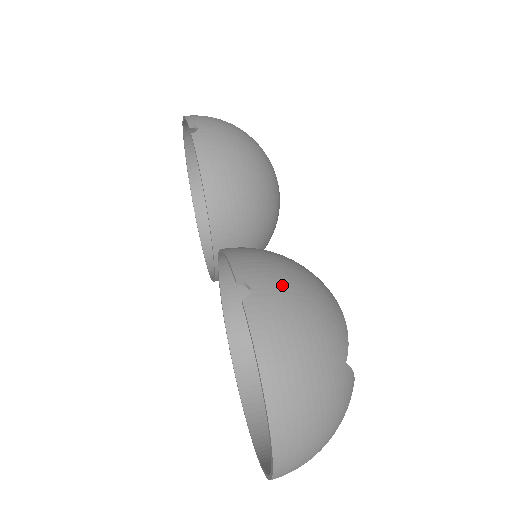
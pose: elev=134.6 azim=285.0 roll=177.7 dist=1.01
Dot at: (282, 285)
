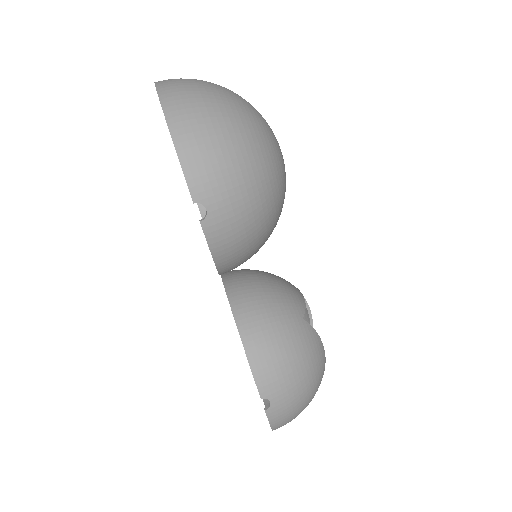
Dot at: (291, 390)
